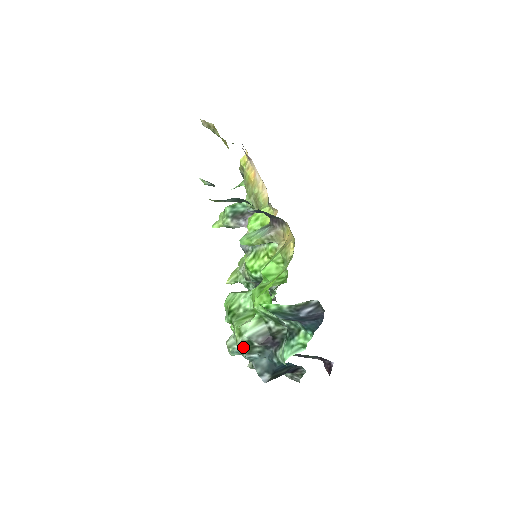
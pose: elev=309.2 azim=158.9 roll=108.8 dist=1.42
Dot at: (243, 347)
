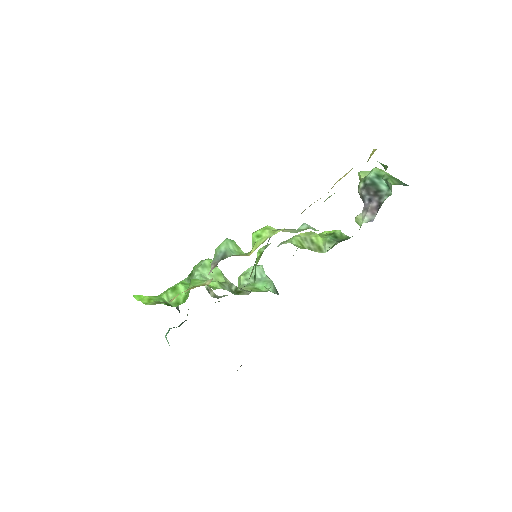
Dot at: occluded
